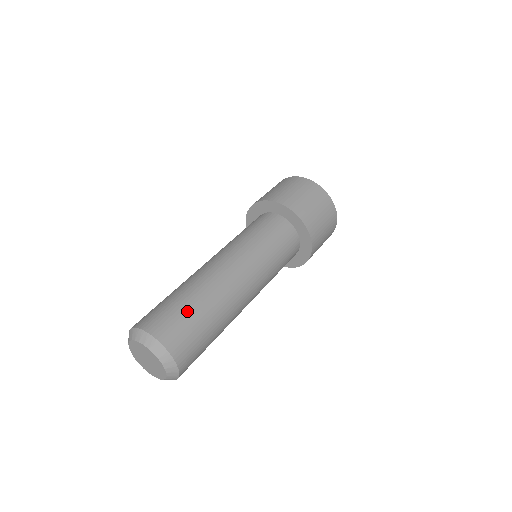
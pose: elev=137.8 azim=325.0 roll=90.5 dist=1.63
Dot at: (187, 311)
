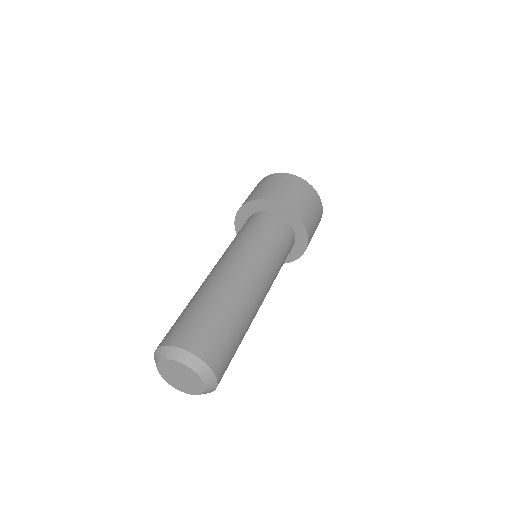
Dot at: (225, 328)
